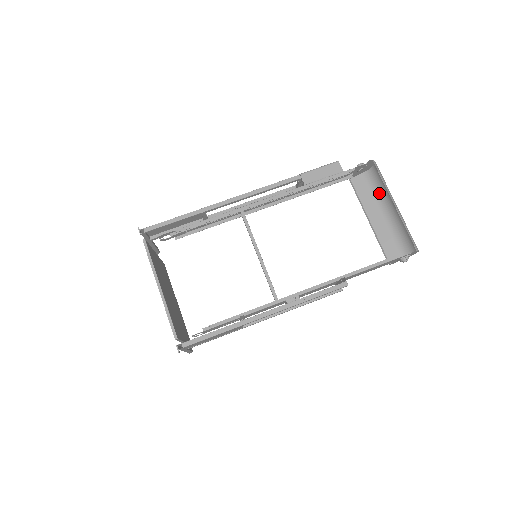
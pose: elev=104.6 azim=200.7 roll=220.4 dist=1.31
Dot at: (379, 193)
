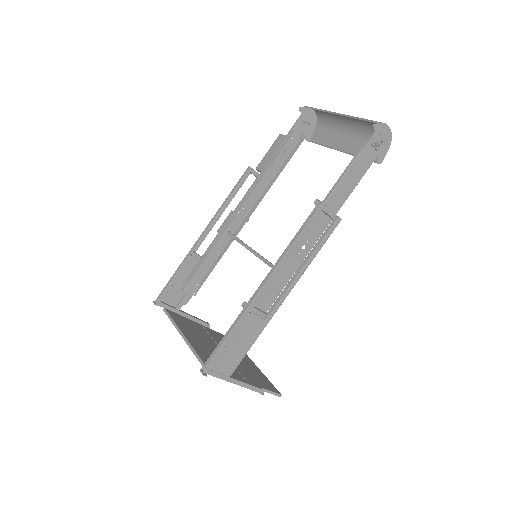
Dot at: (335, 125)
